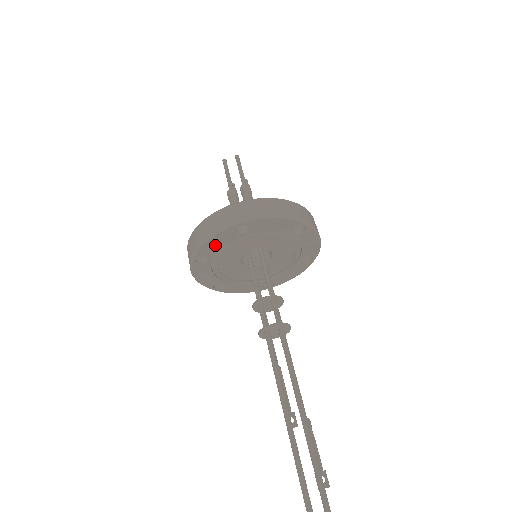
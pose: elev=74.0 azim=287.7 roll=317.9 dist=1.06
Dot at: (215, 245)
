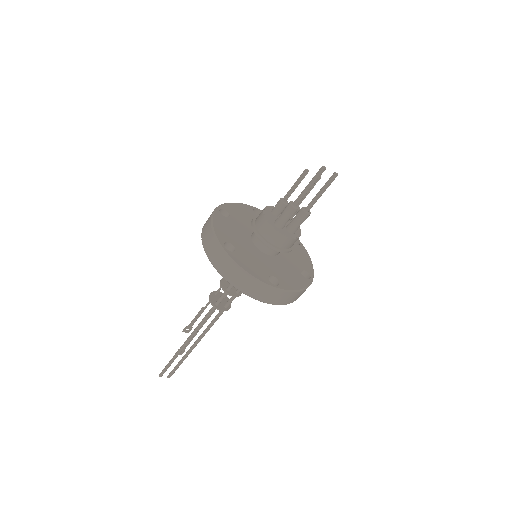
Dot at: occluded
